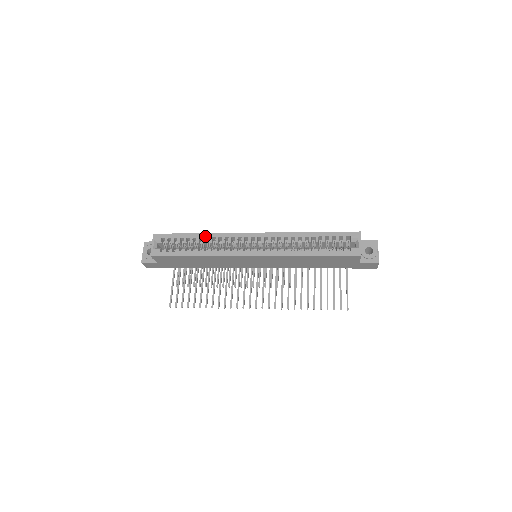
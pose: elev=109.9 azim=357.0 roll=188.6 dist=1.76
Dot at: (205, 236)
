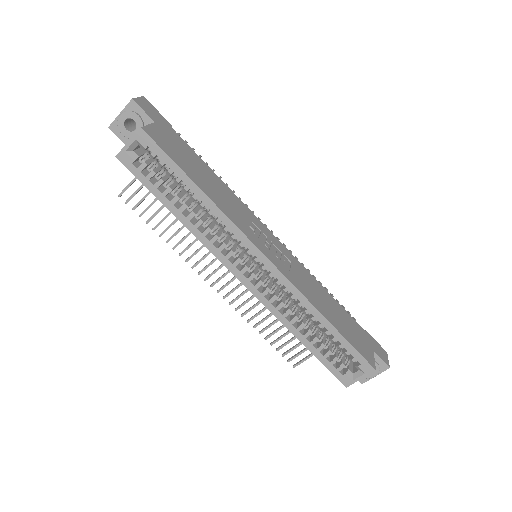
Dot at: (207, 203)
